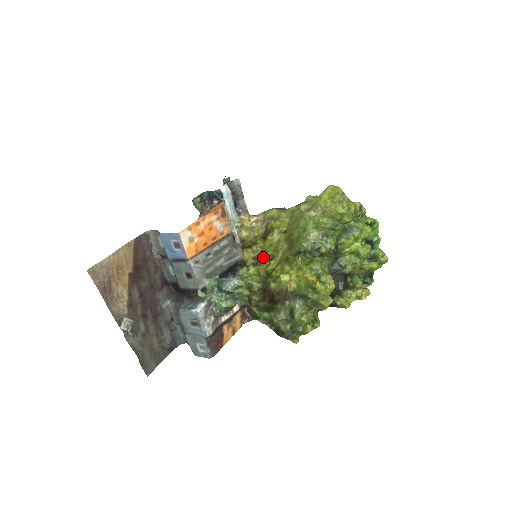
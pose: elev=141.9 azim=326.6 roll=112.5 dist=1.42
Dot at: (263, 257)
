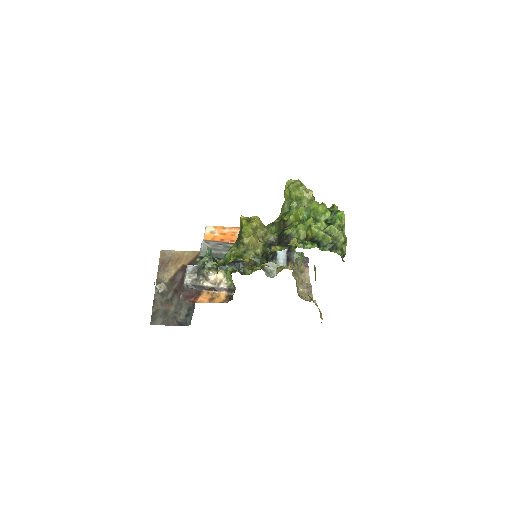
Dot at: (266, 264)
